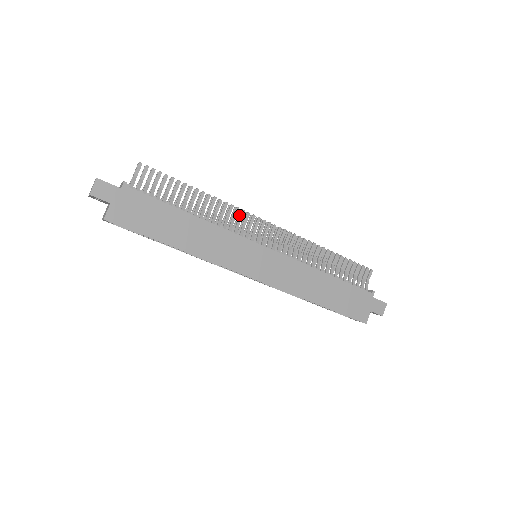
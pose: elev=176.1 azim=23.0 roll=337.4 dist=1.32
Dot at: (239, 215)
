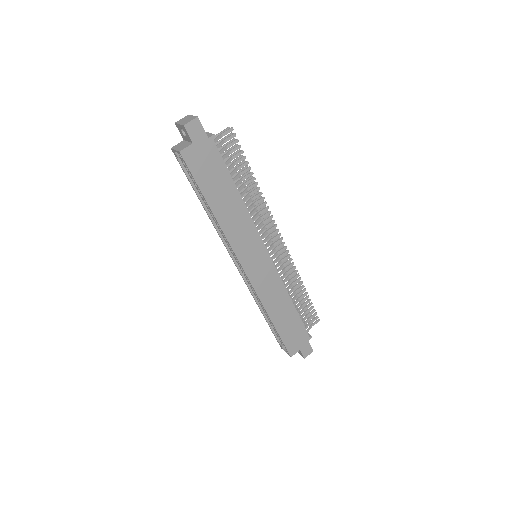
Dot at: (267, 218)
